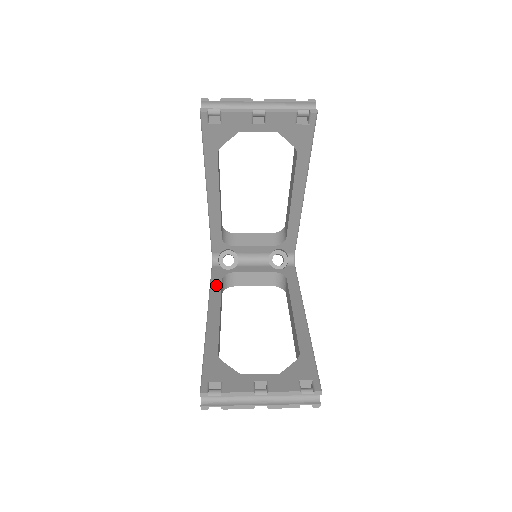
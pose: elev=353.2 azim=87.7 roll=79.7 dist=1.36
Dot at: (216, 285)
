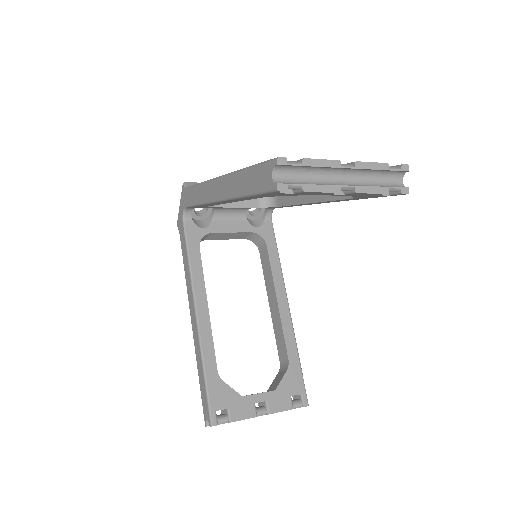
Dot at: (195, 259)
